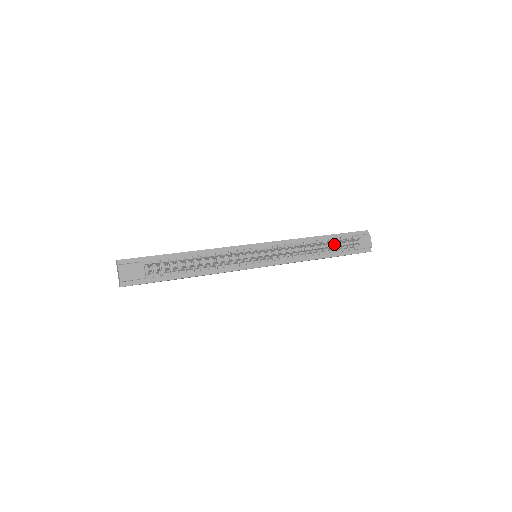
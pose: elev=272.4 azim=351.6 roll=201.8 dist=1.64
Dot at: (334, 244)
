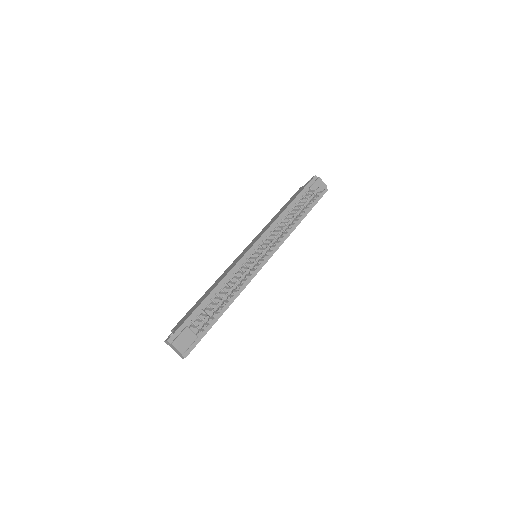
Dot at: (301, 204)
